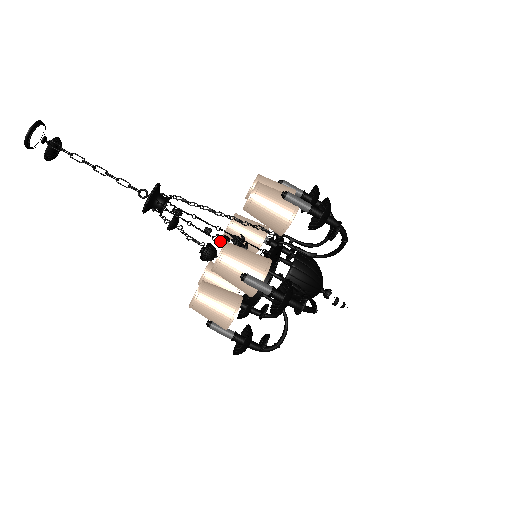
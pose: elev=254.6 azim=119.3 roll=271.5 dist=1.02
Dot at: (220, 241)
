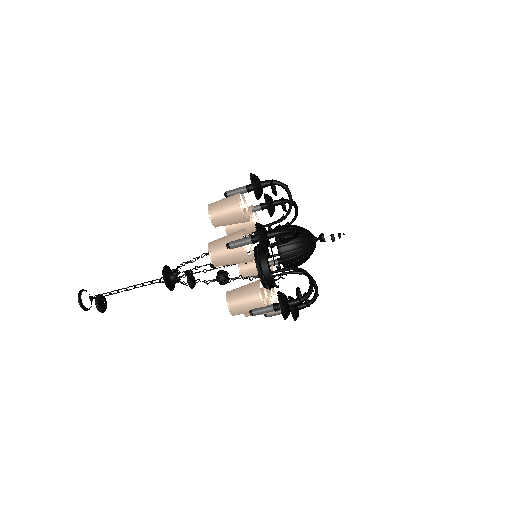
Dot at: occluded
